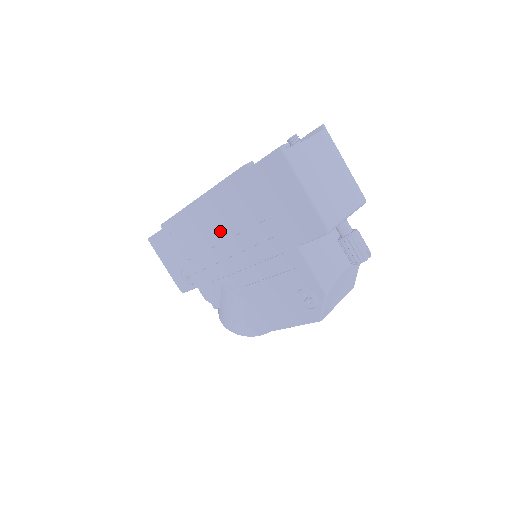
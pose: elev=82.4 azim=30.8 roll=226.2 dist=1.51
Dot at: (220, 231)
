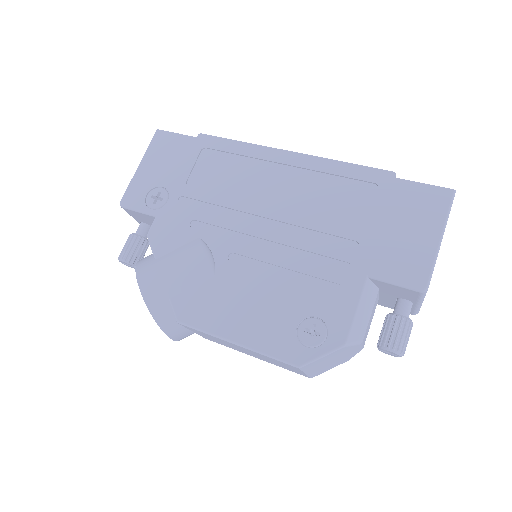
Dot at: (278, 195)
